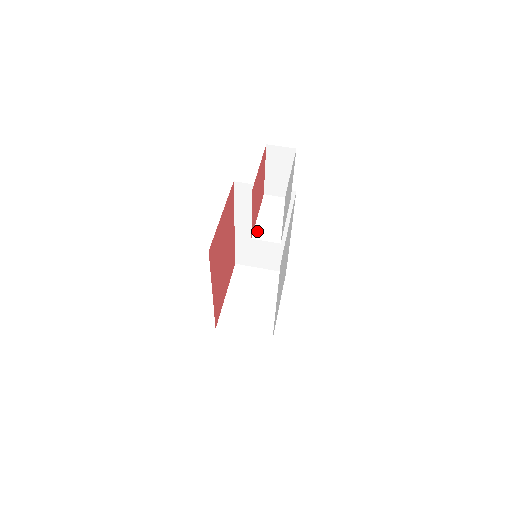
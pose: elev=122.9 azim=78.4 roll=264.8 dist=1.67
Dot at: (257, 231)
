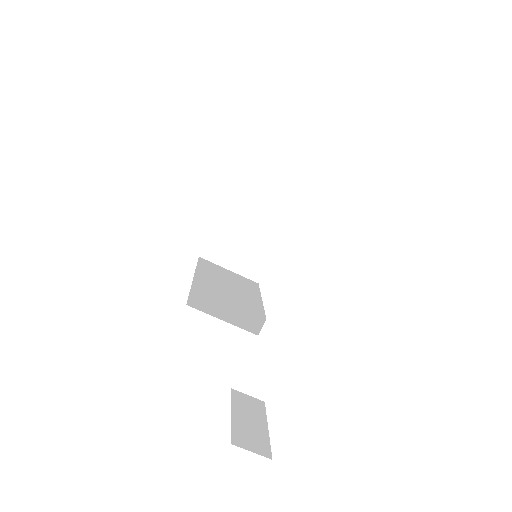
Dot at: (241, 378)
